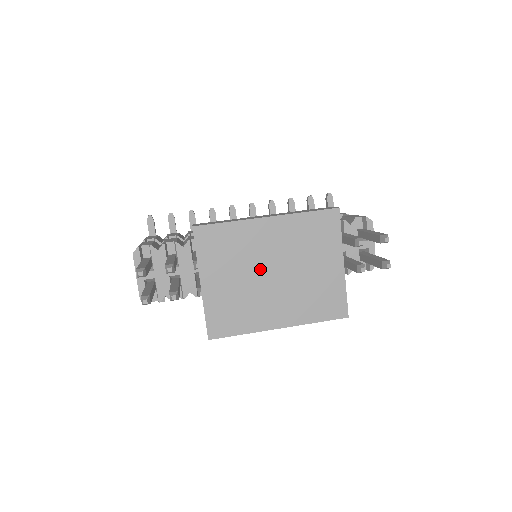
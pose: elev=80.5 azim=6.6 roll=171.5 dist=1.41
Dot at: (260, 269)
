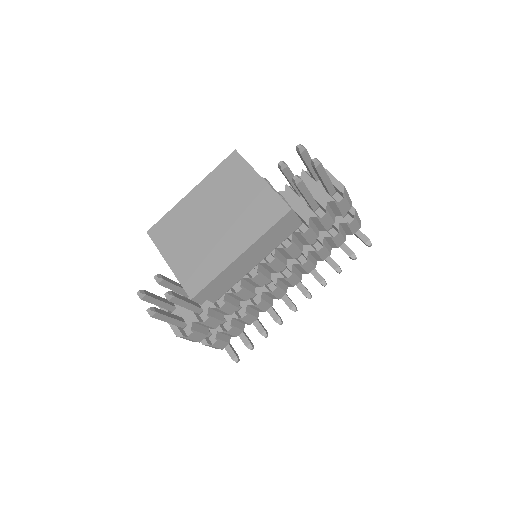
Dot at: (203, 225)
